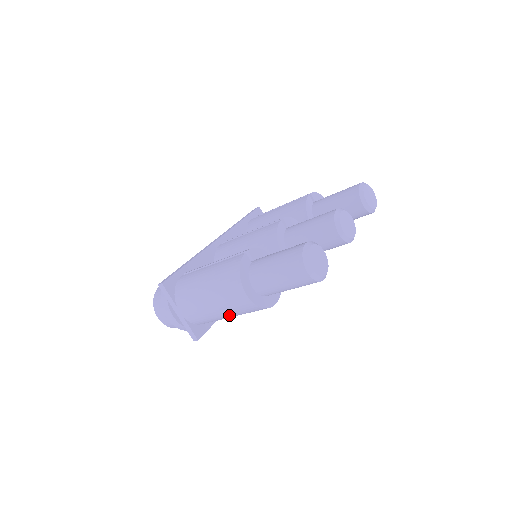
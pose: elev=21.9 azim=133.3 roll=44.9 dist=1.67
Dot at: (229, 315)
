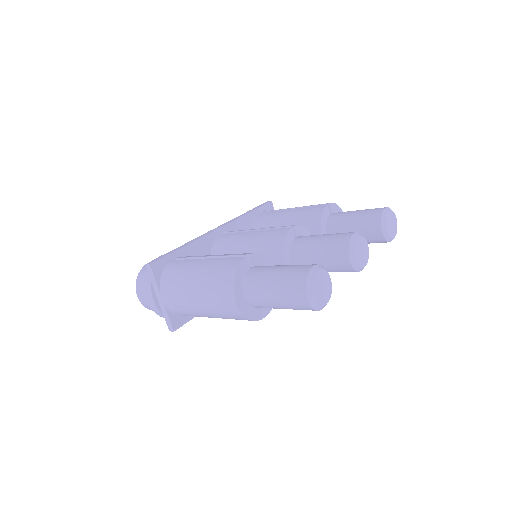
Dot at: (213, 316)
